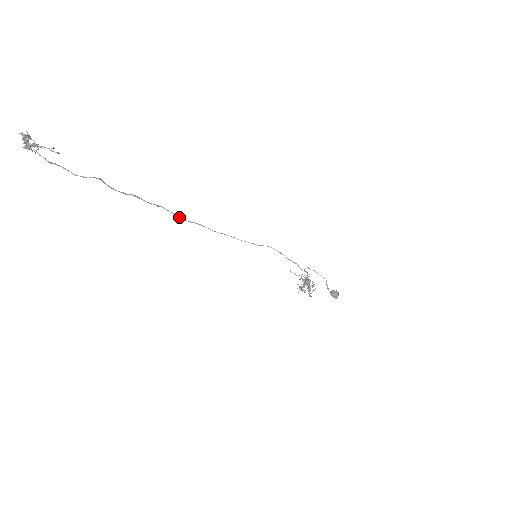
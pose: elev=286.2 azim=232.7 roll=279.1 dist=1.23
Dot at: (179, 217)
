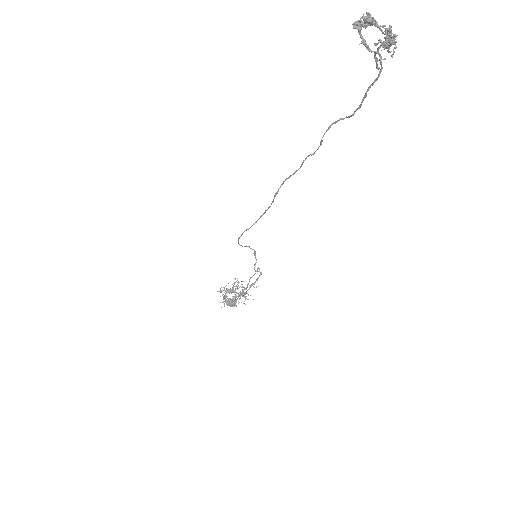
Dot at: (273, 199)
